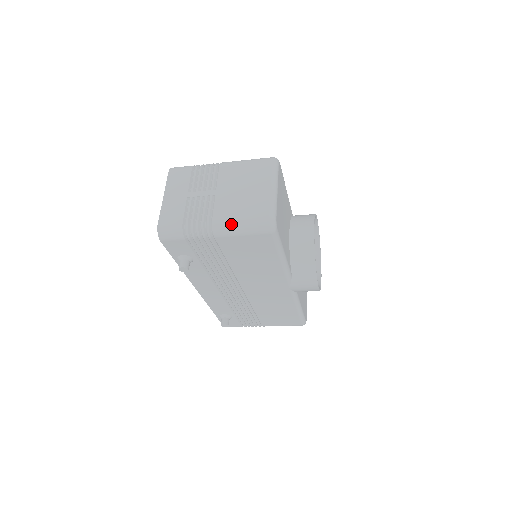
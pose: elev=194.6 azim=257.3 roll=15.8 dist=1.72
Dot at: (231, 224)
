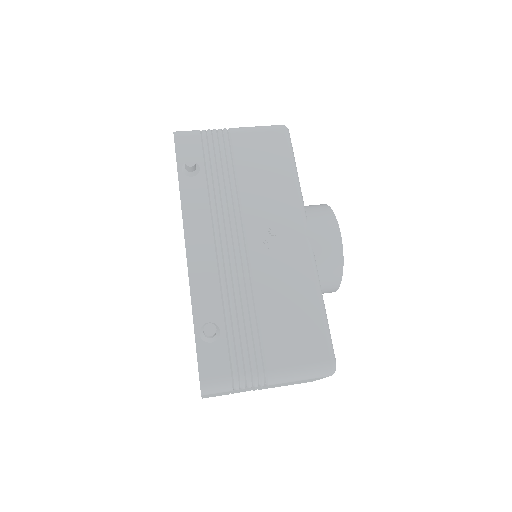
Dot at: occluded
